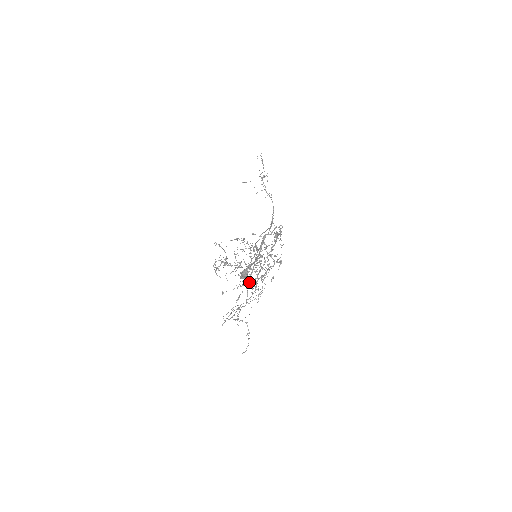
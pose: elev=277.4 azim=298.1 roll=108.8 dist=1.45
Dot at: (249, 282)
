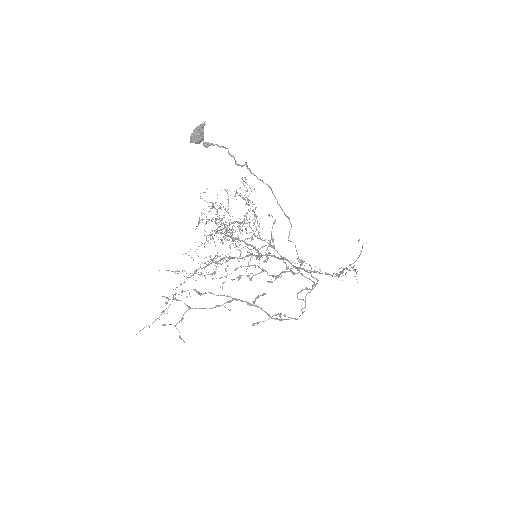
Dot at: occluded
